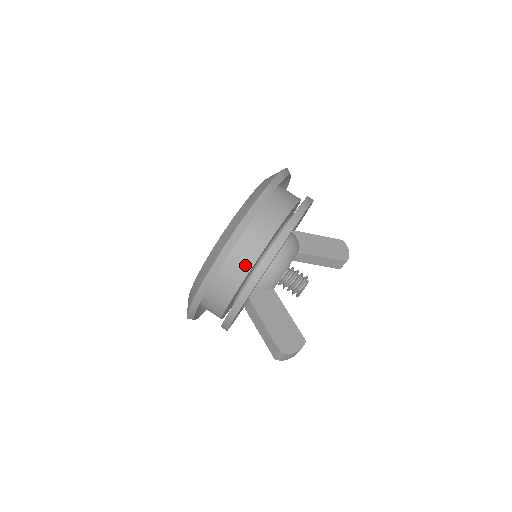
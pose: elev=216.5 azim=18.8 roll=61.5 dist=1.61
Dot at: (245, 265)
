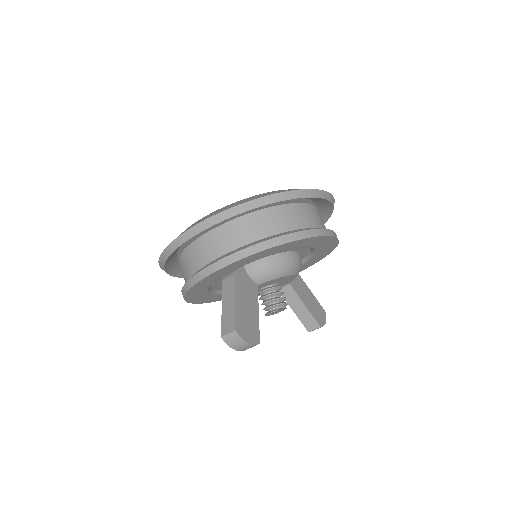
Dot at: (263, 231)
